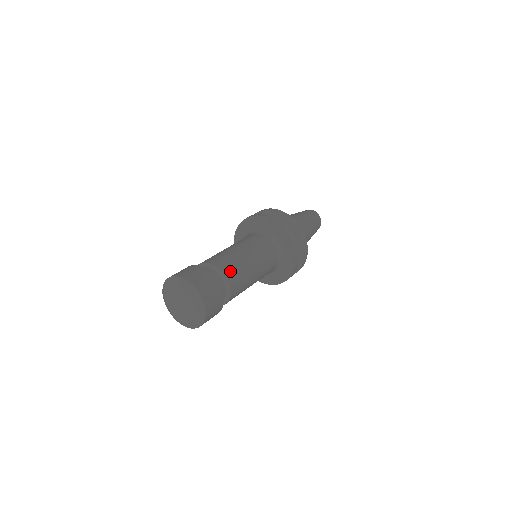
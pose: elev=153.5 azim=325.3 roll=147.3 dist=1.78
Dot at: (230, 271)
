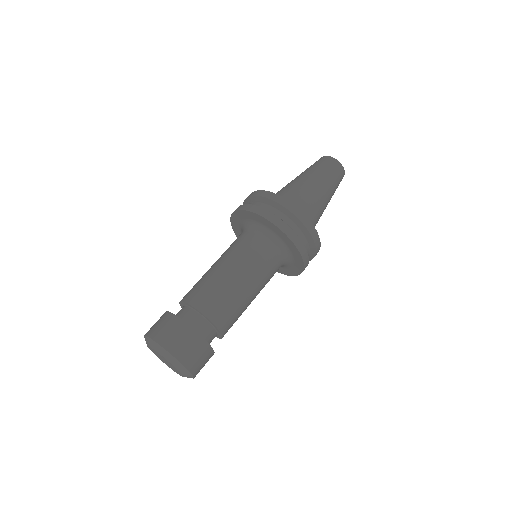
Dot at: (202, 299)
